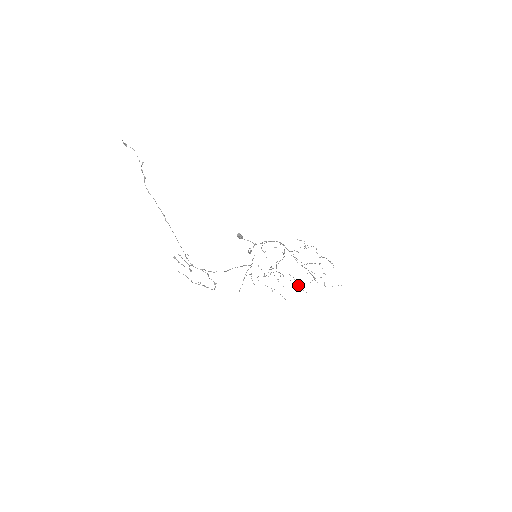
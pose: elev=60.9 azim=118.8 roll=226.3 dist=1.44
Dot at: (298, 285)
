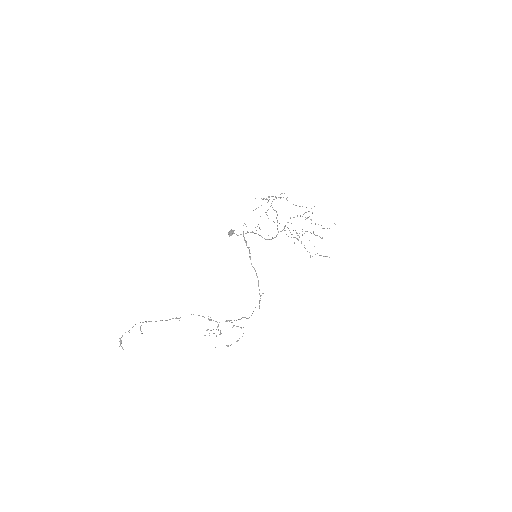
Dot at: occluded
